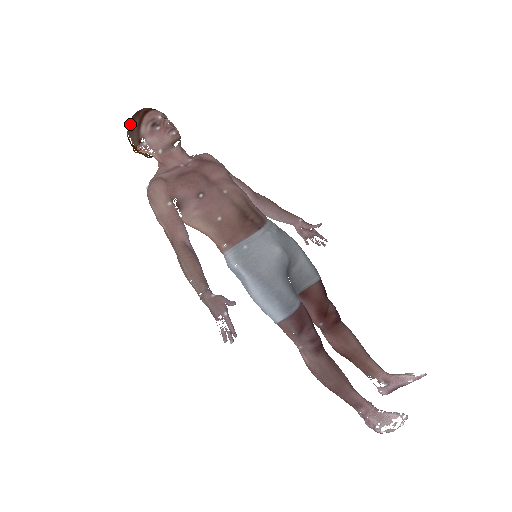
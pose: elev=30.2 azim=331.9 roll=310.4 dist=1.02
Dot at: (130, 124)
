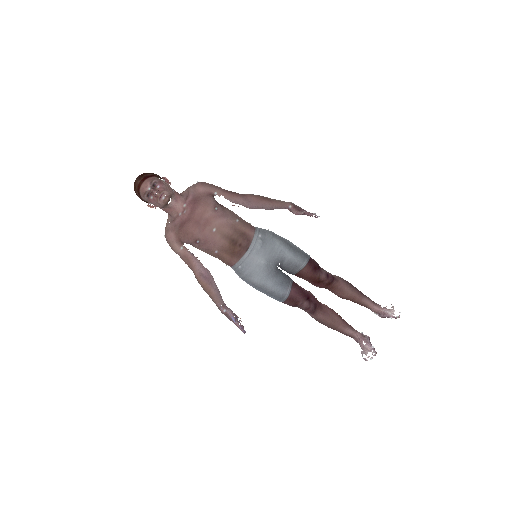
Dot at: (135, 192)
